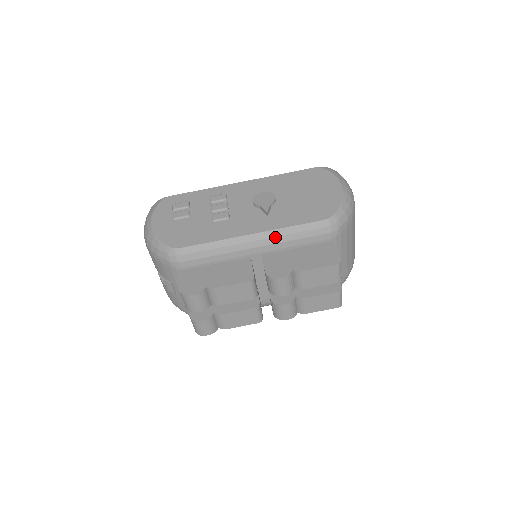
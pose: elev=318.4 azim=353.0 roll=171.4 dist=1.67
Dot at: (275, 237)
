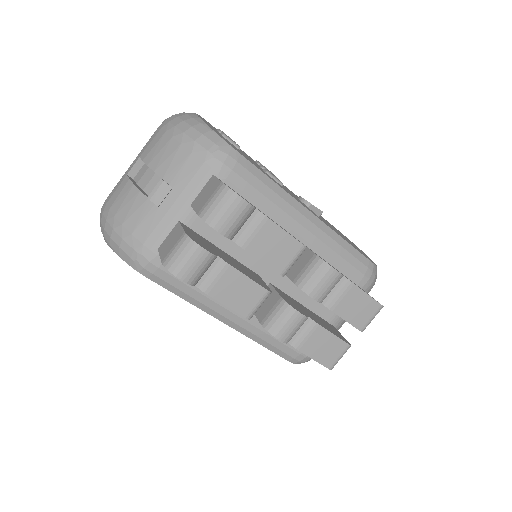
Dot at: (328, 236)
